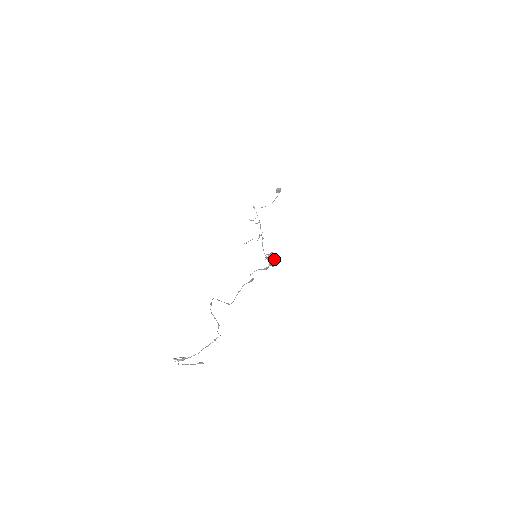
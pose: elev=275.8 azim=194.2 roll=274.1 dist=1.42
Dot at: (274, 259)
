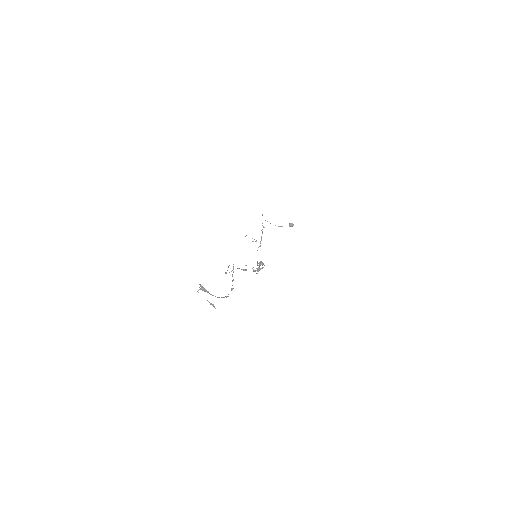
Dot at: occluded
